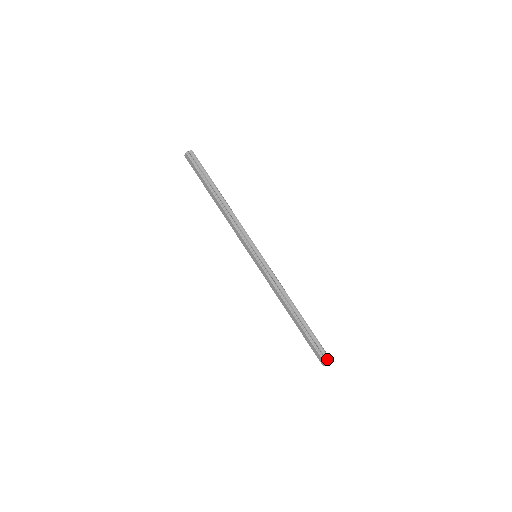
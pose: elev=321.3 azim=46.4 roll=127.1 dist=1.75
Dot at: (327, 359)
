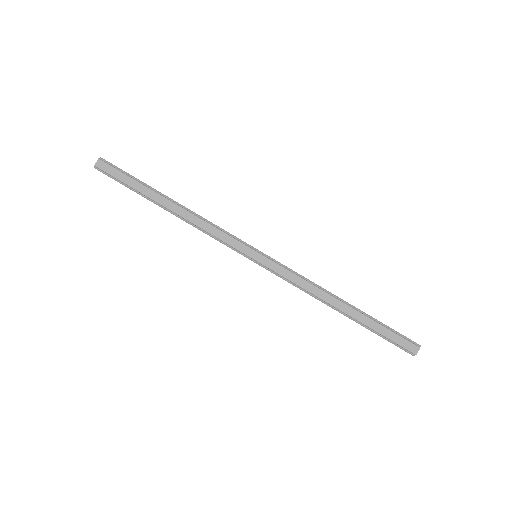
Dot at: (413, 343)
